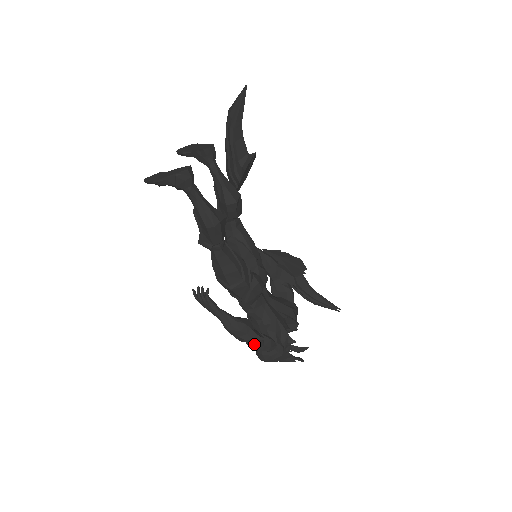
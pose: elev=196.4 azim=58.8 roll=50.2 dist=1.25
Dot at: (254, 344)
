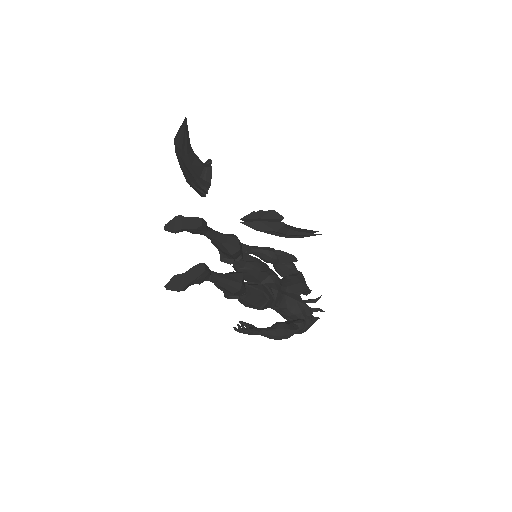
Dot at: occluded
